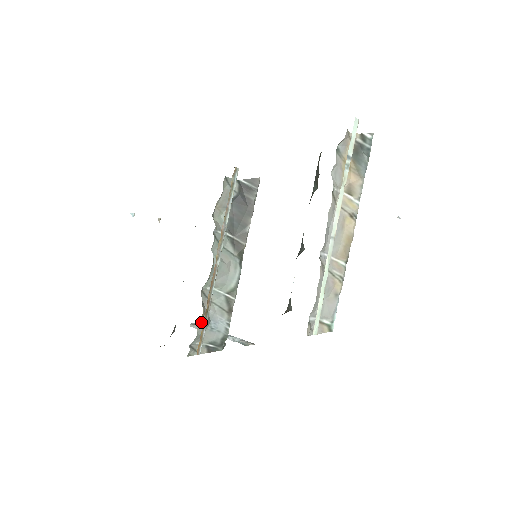
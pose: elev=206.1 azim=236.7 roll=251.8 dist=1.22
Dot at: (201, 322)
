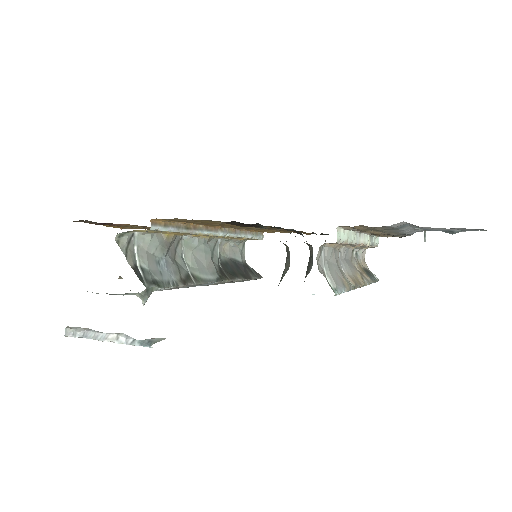
Dot at: (163, 238)
